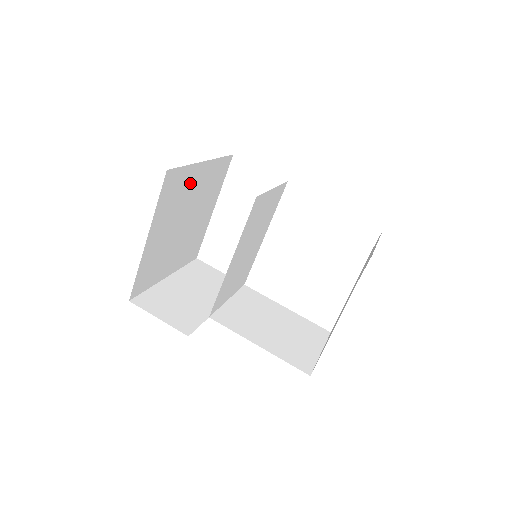
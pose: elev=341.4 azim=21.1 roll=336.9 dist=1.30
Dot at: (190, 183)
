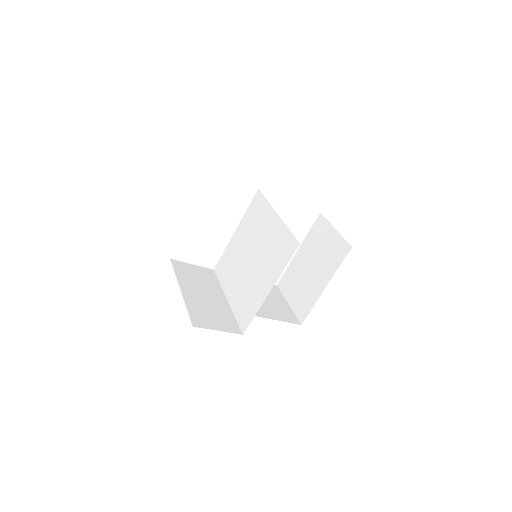
Dot at: occluded
